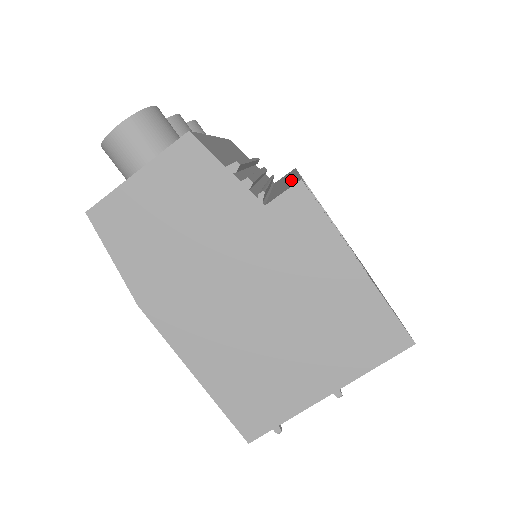
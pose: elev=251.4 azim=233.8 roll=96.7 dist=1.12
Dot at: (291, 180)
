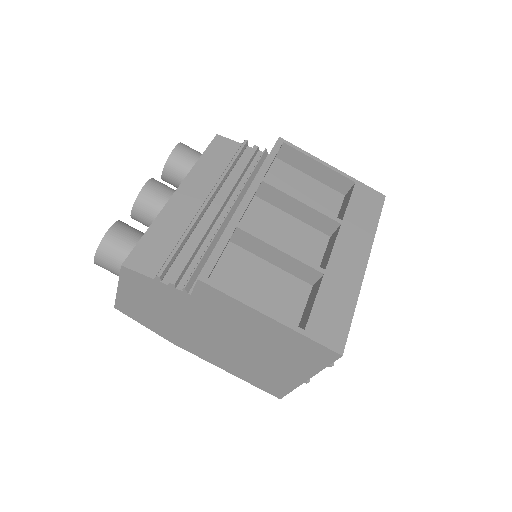
Dot at: occluded
